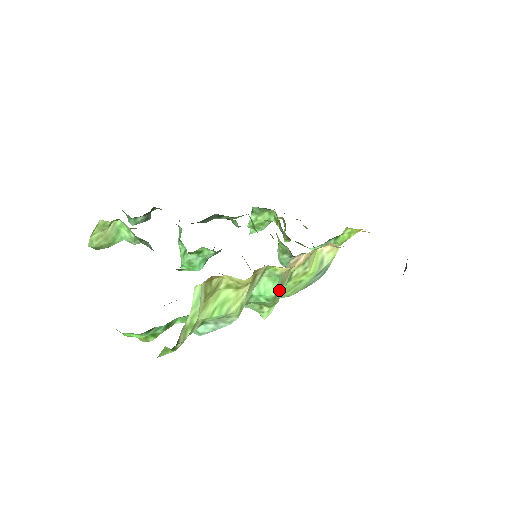
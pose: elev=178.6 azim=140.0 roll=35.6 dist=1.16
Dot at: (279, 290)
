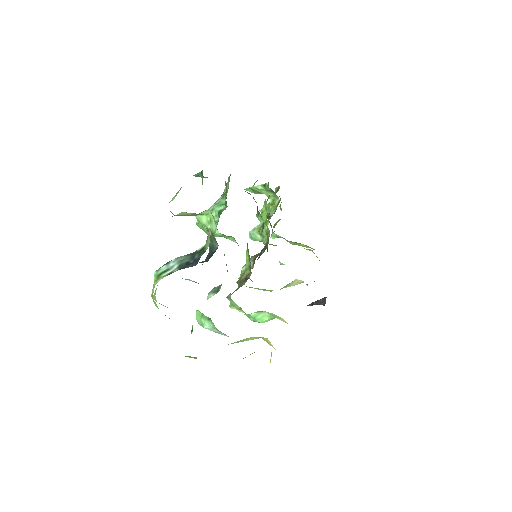
Dot at: occluded
